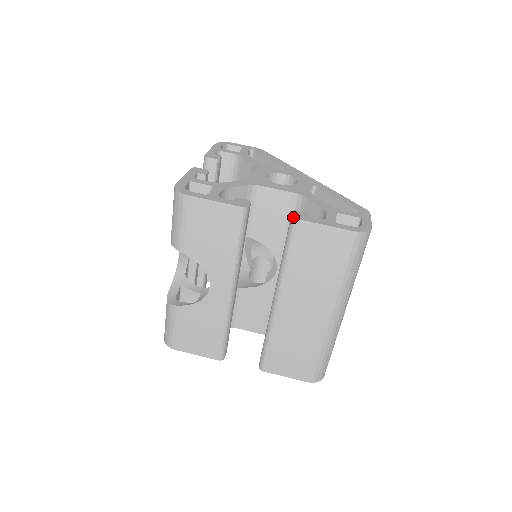
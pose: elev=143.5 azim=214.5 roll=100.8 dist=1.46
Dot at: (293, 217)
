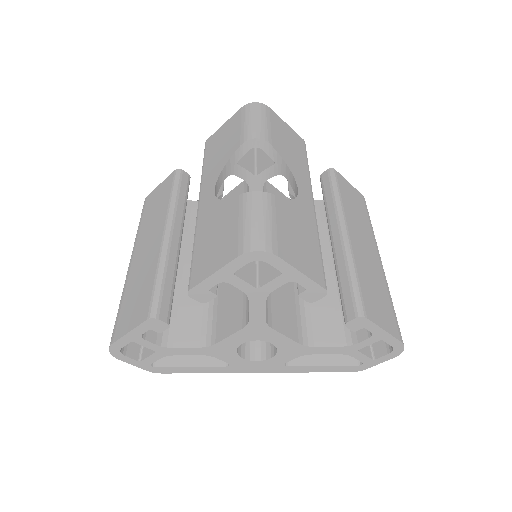
Dot at: (332, 168)
